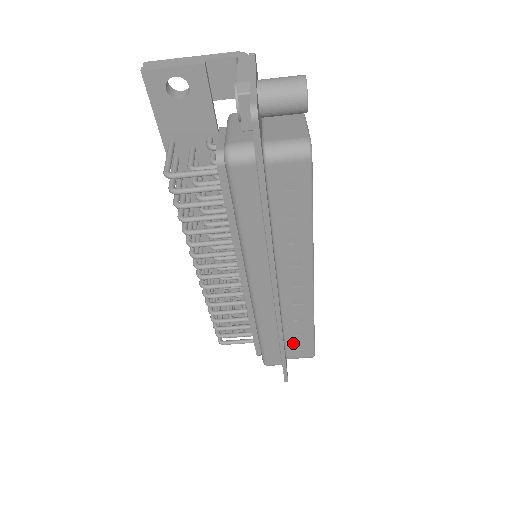
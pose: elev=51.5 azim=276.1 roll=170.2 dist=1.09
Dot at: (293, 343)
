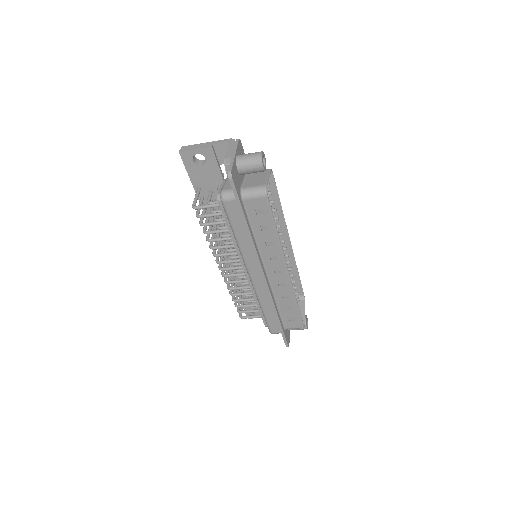
Dot at: (286, 316)
